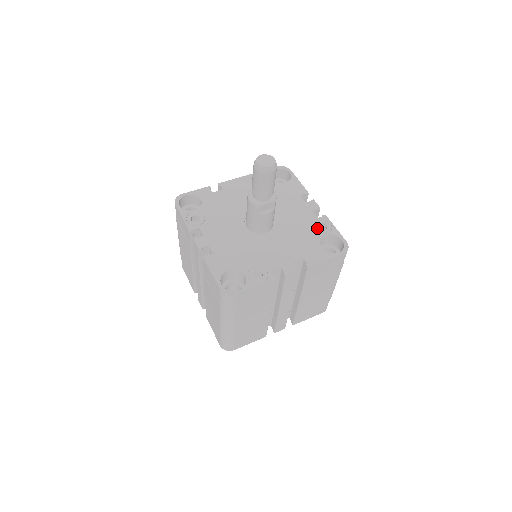
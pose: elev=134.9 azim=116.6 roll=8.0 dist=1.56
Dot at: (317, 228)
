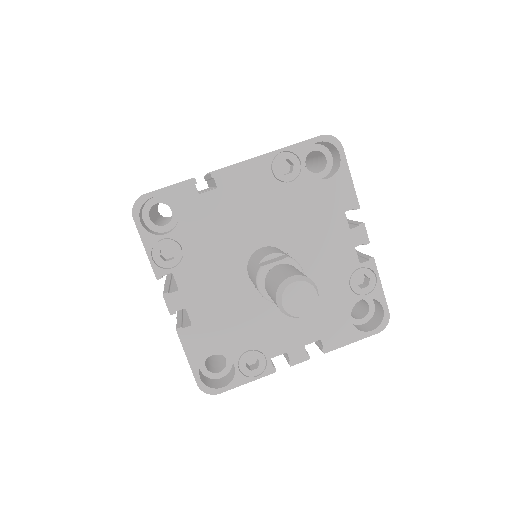
Dot at: (354, 284)
